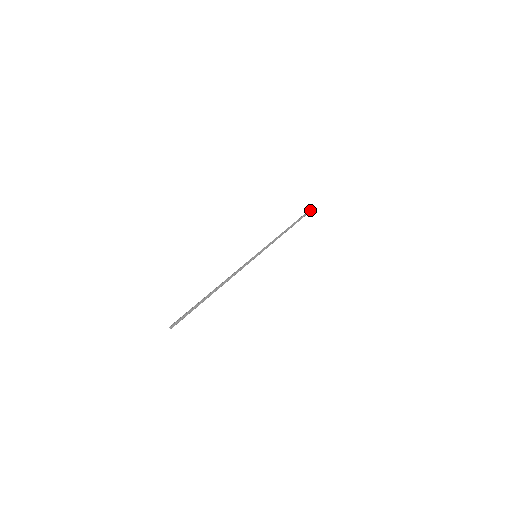
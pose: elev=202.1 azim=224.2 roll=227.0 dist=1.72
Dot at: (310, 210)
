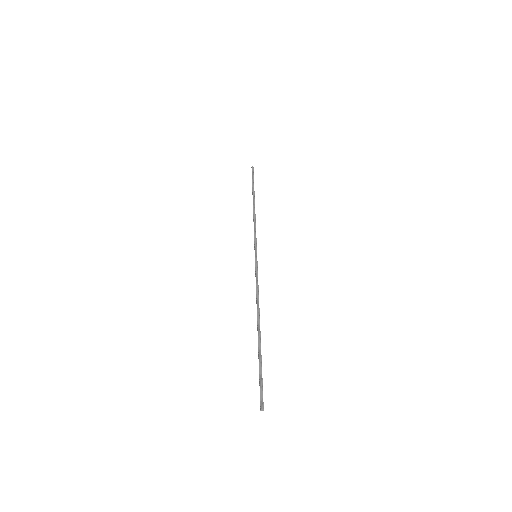
Dot at: (253, 169)
